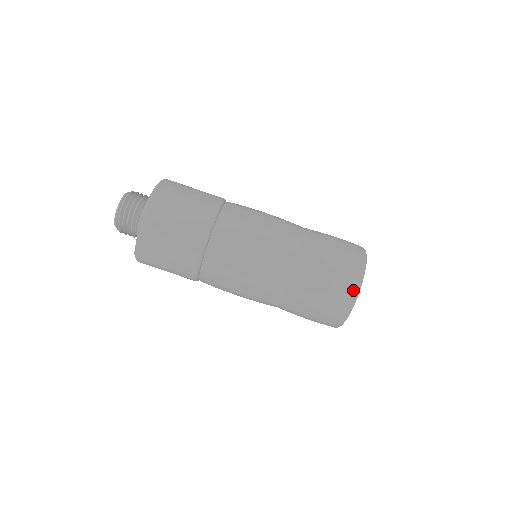
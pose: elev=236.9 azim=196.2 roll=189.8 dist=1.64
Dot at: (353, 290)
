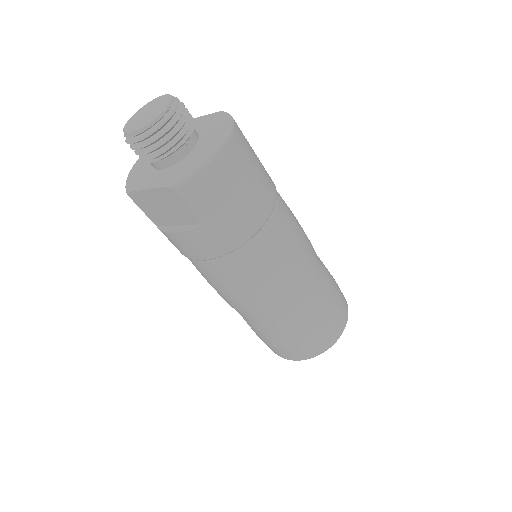
Dot at: (310, 356)
